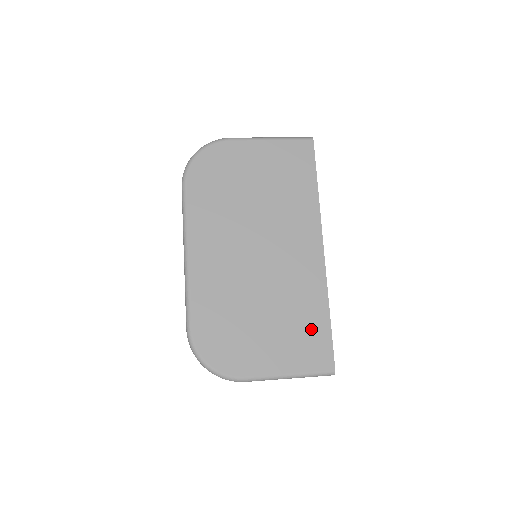
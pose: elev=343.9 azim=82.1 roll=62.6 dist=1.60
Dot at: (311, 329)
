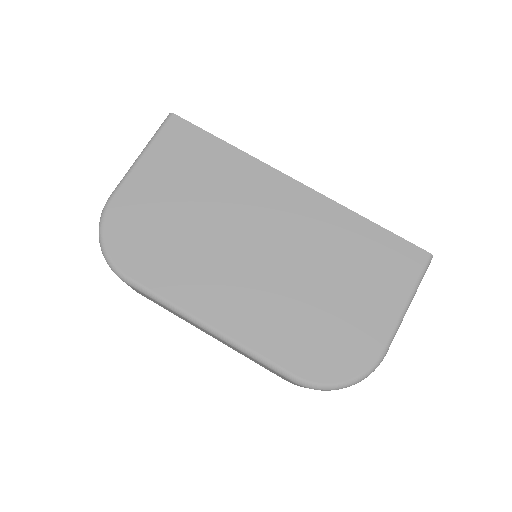
Dot at: (373, 249)
